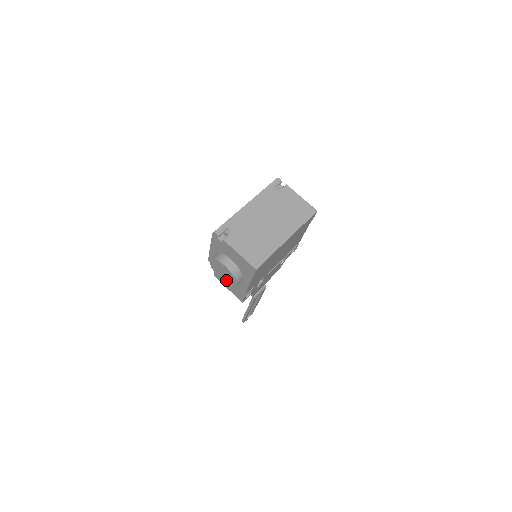
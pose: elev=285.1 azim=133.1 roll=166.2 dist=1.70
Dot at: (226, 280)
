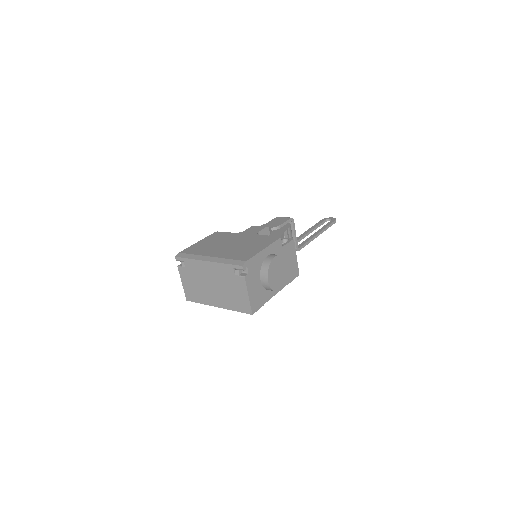
Dot at: occluded
